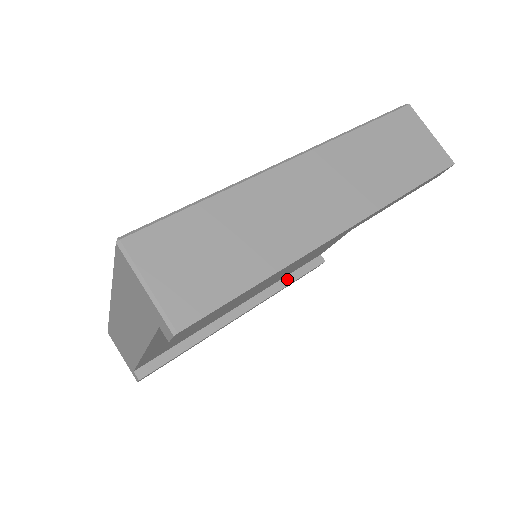
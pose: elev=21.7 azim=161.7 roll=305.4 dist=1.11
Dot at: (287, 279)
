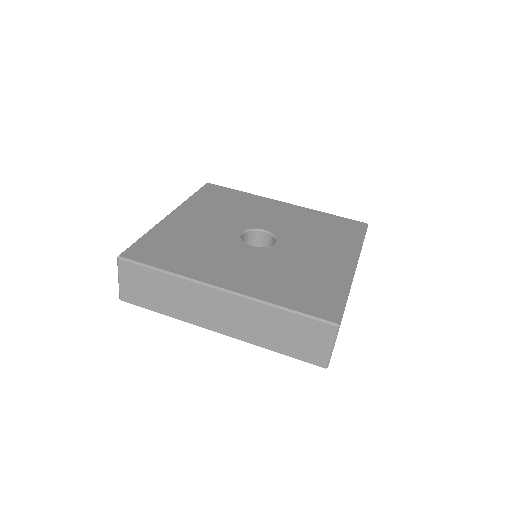
Dot at: occluded
